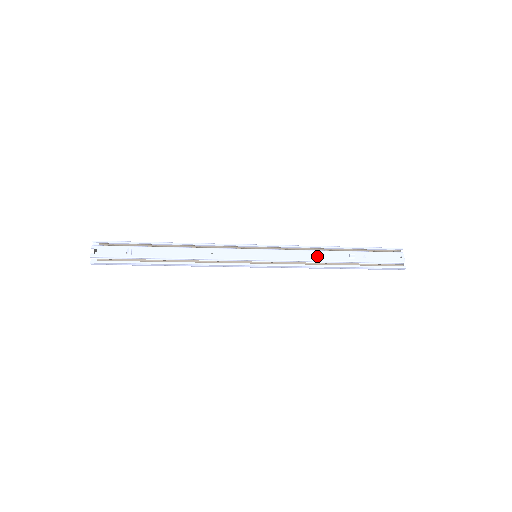
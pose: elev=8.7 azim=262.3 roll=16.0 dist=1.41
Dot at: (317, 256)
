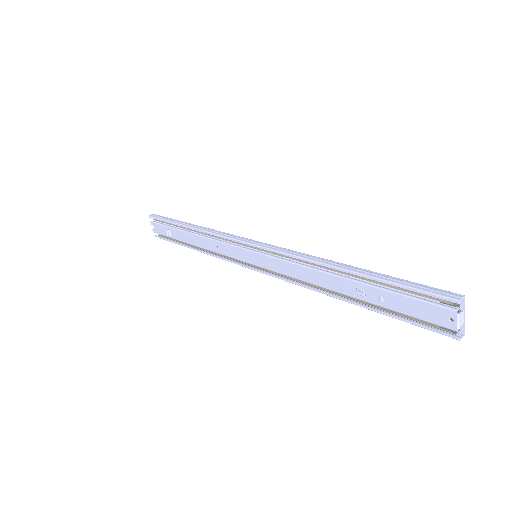
Dot at: (314, 278)
